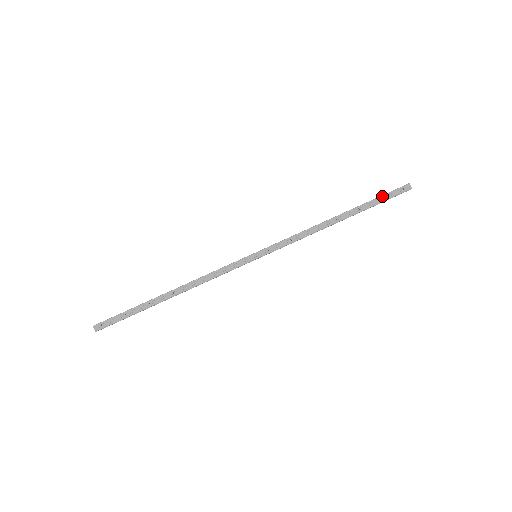
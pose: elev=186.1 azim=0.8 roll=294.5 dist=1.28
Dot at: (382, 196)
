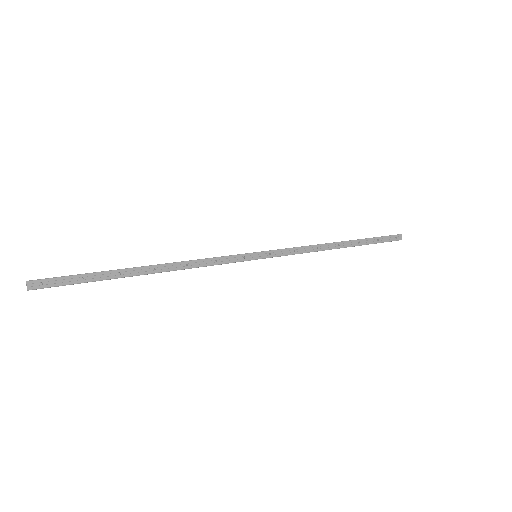
Dot at: (379, 237)
